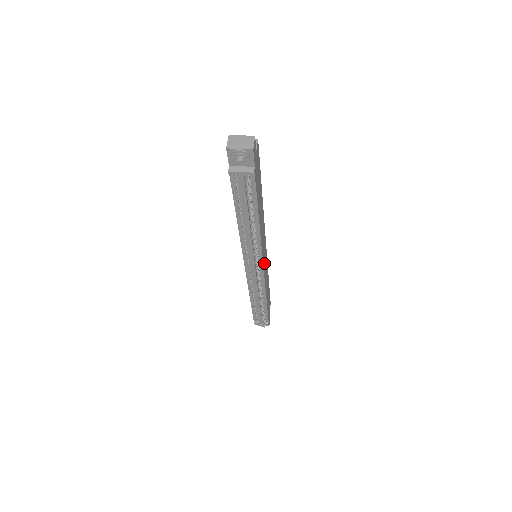
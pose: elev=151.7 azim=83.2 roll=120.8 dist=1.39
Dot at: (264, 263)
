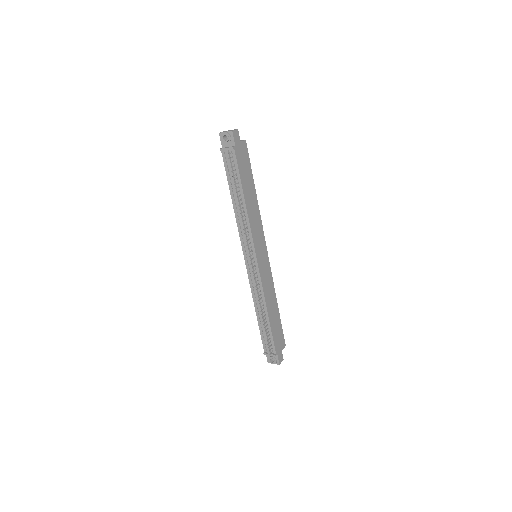
Dot at: (261, 261)
